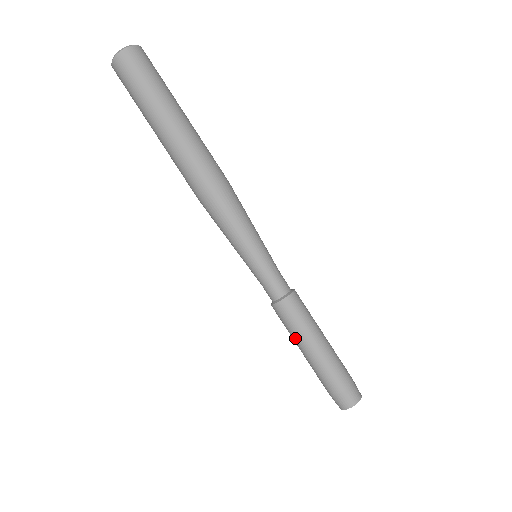
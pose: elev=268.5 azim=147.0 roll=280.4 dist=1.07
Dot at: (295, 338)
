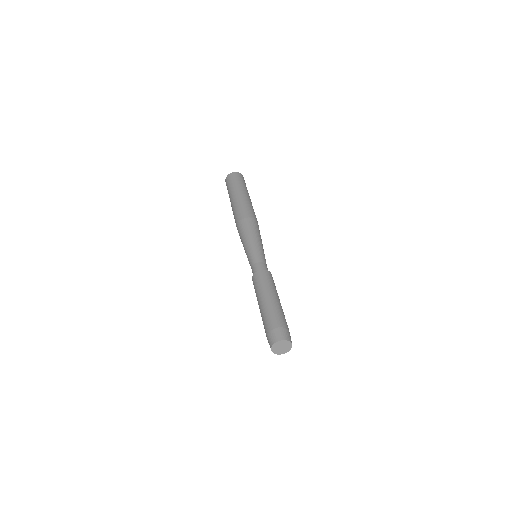
Dot at: (260, 292)
